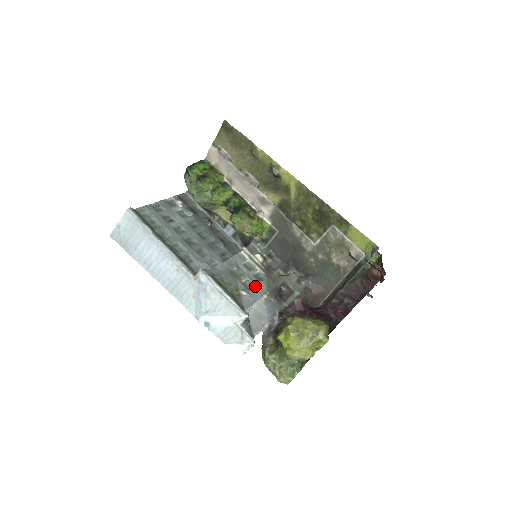
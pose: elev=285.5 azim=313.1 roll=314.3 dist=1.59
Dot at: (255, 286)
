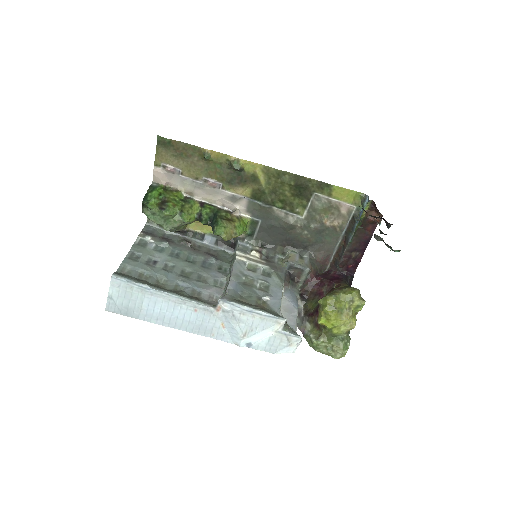
Dot at: (270, 285)
